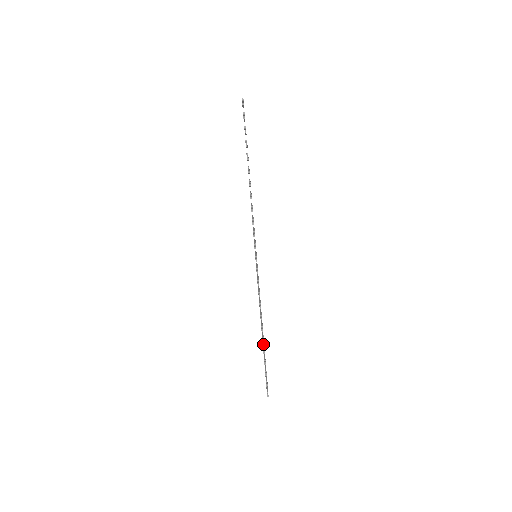
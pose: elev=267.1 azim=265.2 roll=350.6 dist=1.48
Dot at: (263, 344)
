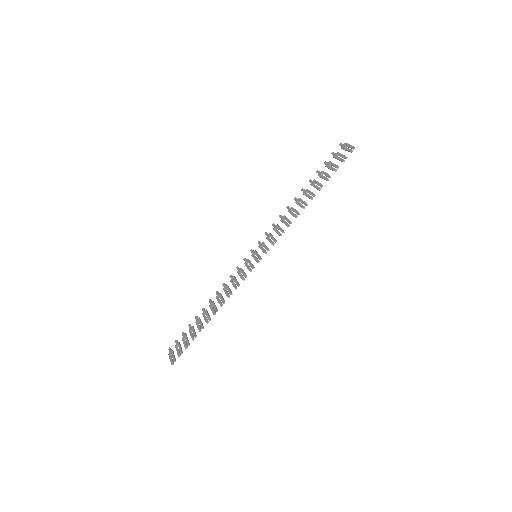
Dot at: occluded
